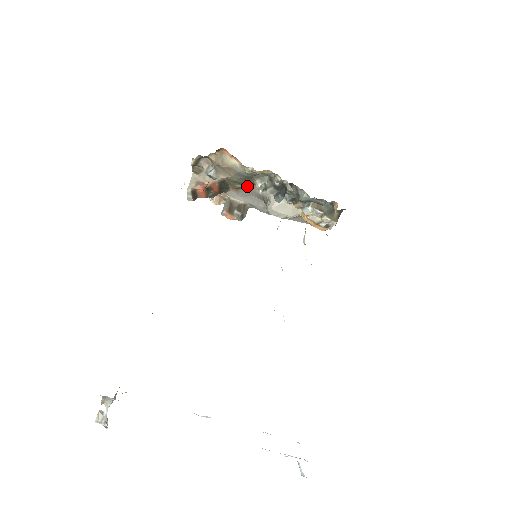
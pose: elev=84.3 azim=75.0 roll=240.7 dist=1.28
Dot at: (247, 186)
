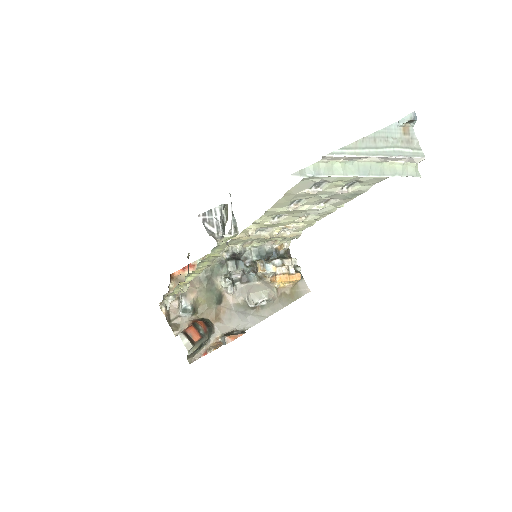
Dot at: (220, 304)
